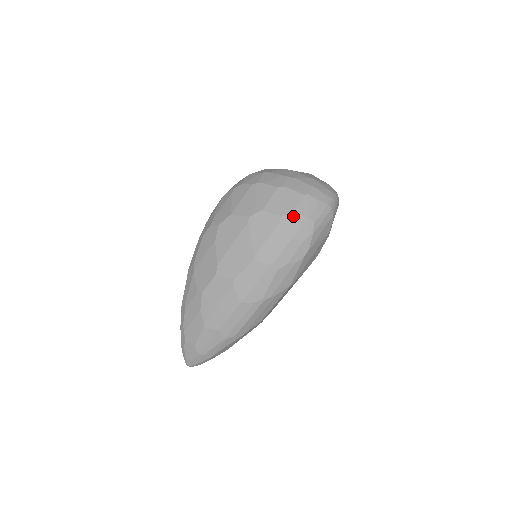
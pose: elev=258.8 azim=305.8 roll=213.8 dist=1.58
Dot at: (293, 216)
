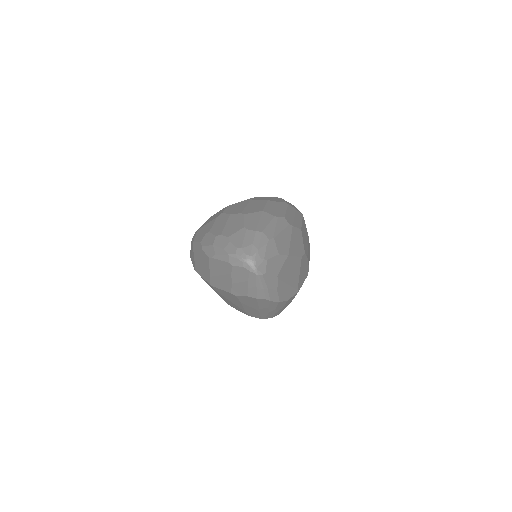
Dot at: occluded
